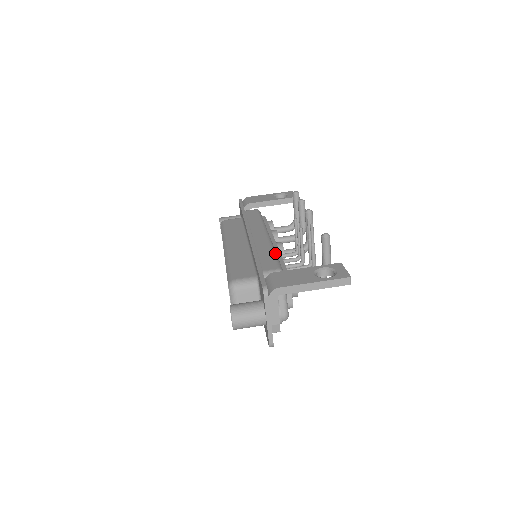
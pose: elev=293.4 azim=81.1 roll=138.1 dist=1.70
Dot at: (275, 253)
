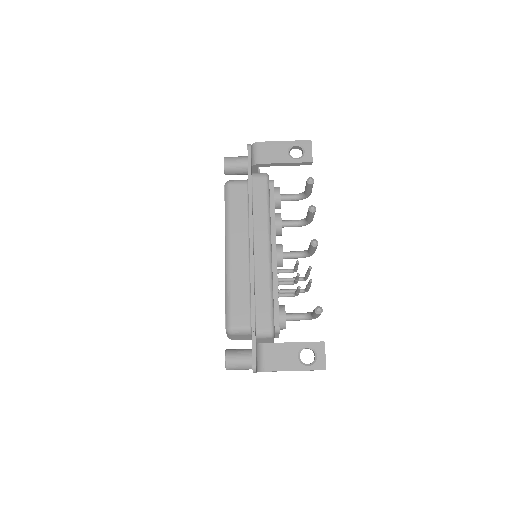
Dot at: (271, 295)
